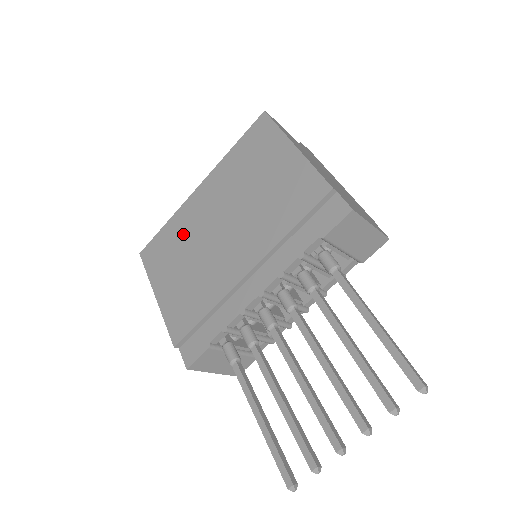
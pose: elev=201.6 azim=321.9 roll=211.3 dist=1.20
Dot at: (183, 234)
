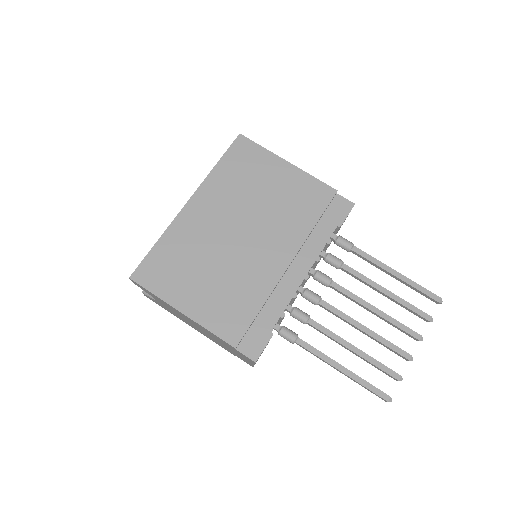
Dot at: (191, 247)
